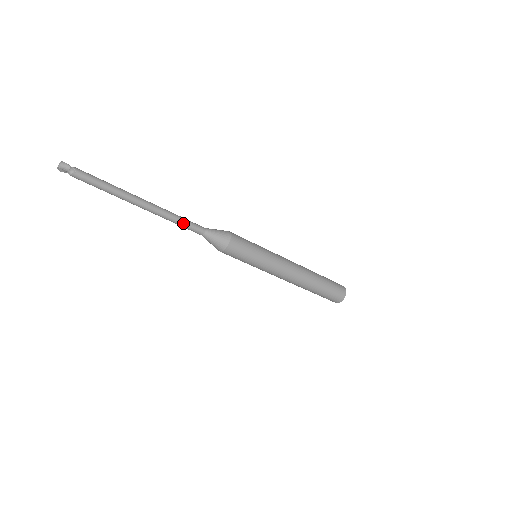
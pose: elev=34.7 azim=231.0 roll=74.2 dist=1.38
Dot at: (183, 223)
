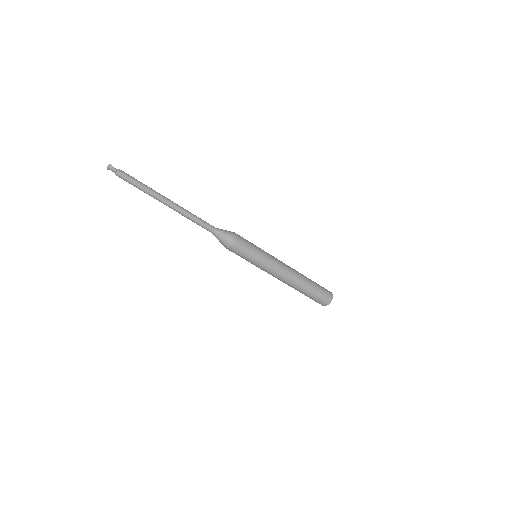
Dot at: (196, 223)
